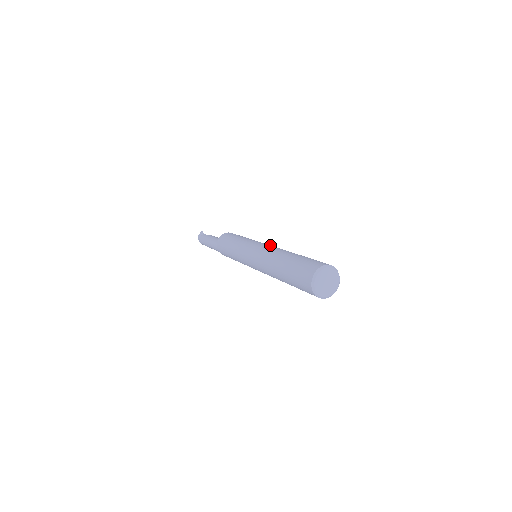
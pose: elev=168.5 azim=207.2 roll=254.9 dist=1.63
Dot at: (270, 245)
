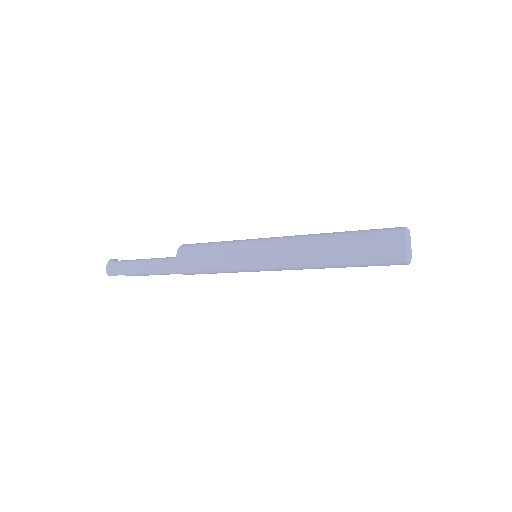
Dot at: occluded
